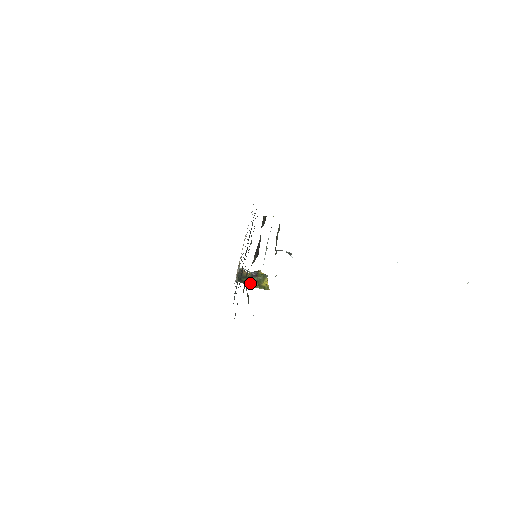
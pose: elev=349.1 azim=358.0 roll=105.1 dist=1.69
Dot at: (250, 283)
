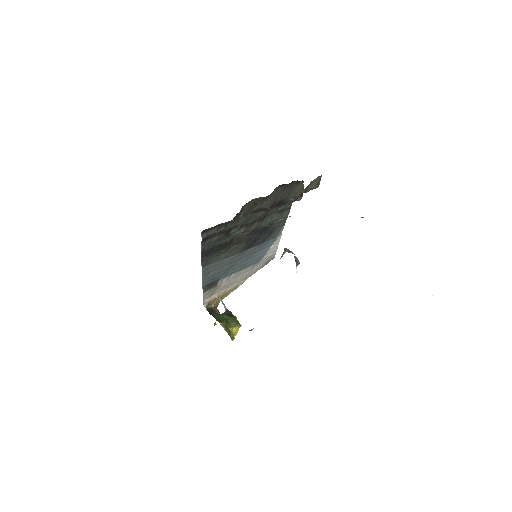
Dot at: (218, 317)
